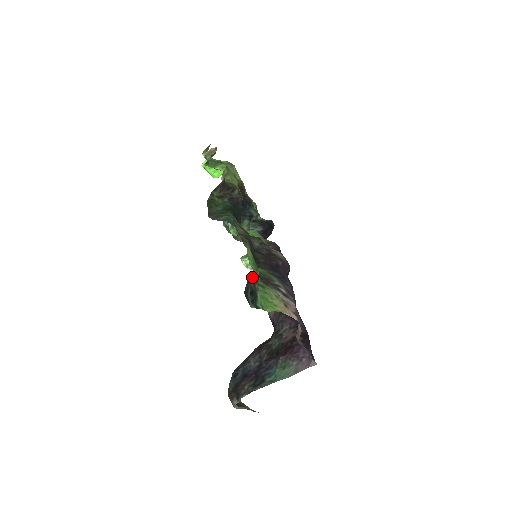
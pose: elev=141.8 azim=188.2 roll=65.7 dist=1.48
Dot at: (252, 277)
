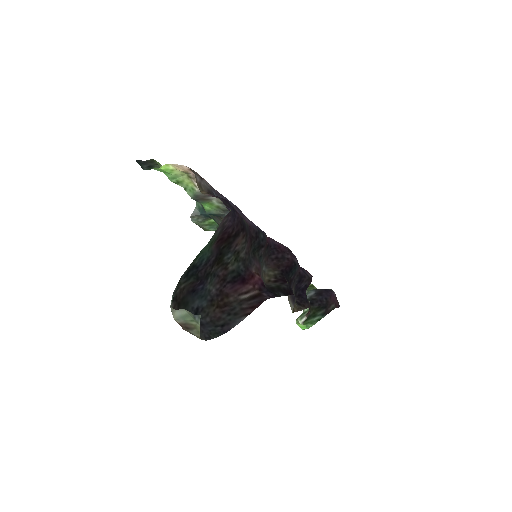
Dot at: (152, 161)
